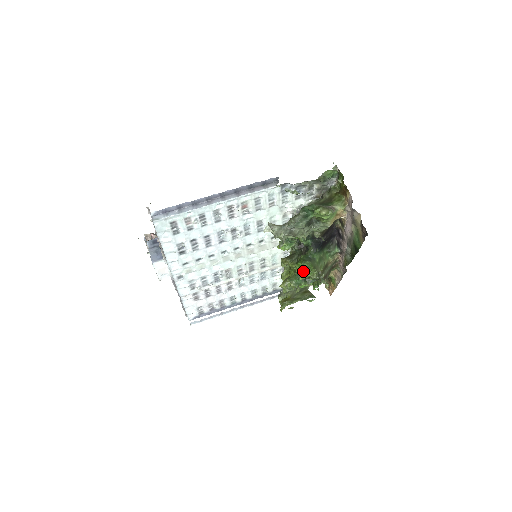
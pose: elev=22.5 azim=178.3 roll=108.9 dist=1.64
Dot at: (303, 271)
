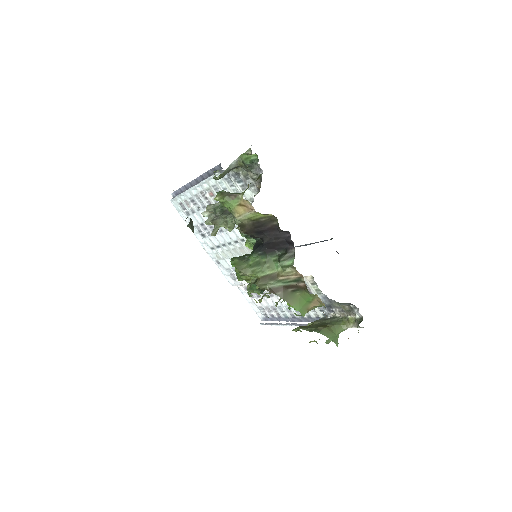
Dot at: occluded
